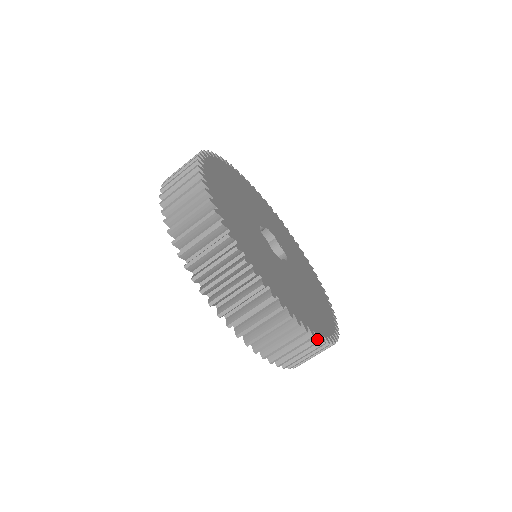
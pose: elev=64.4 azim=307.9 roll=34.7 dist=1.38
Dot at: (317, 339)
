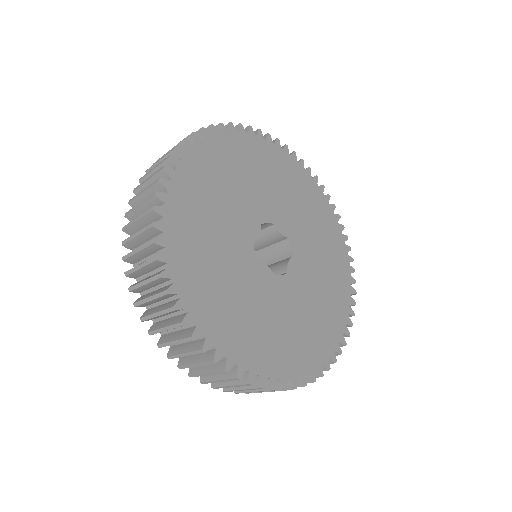
Dot at: (333, 362)
